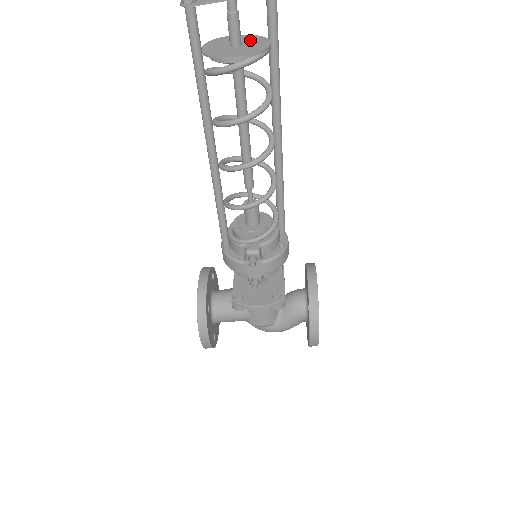
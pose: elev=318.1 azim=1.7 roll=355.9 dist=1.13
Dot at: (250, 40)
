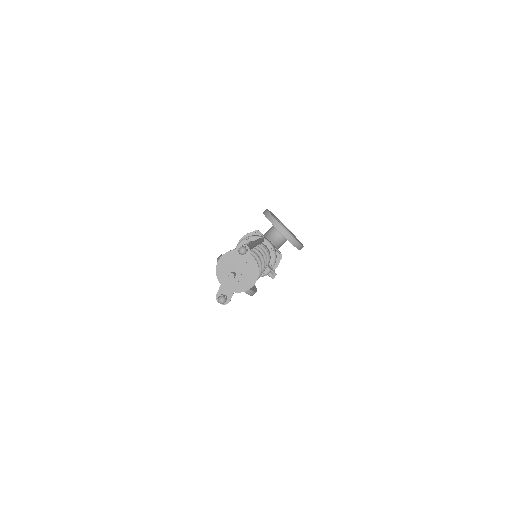
Dot at: occluded
